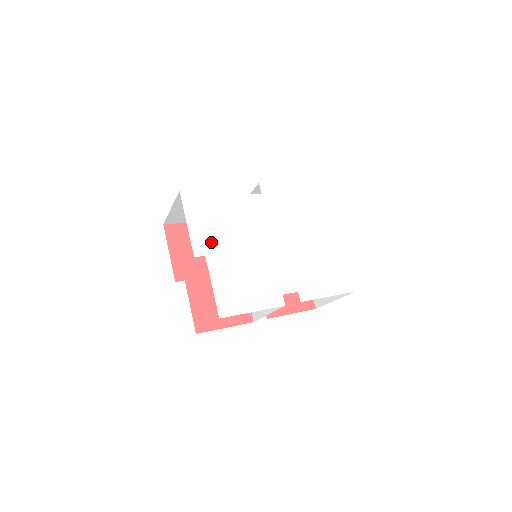
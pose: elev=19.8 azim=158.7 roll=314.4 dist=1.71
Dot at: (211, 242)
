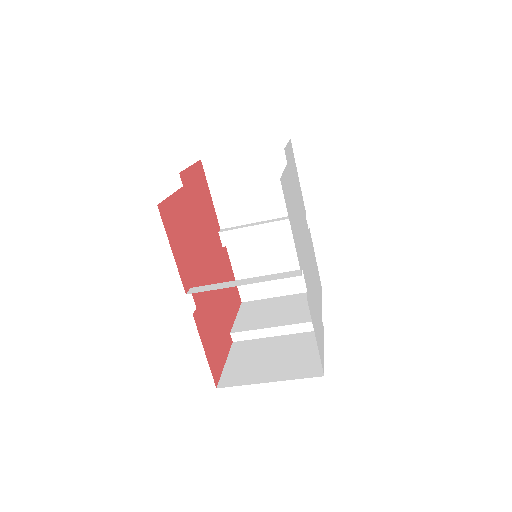
Dot at: (291, 171)
